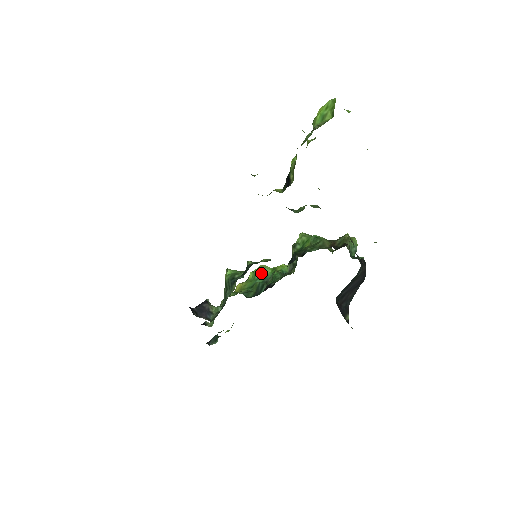
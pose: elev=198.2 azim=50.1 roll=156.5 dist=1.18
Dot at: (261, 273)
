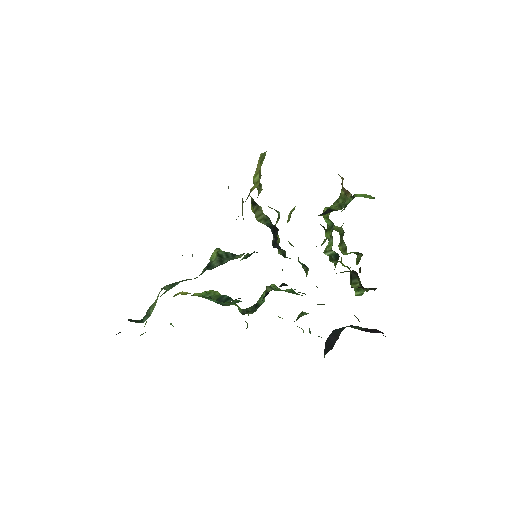
Dot at: occluded
